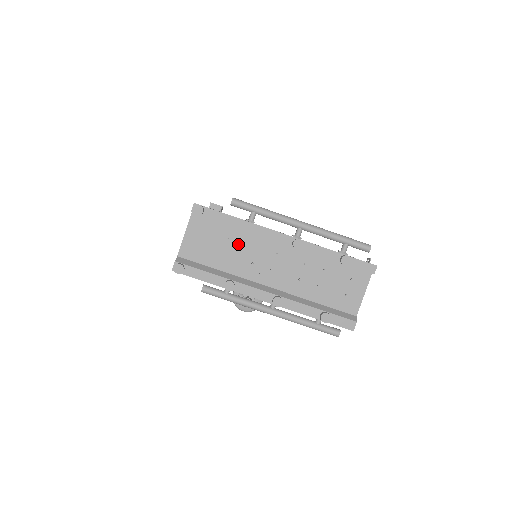
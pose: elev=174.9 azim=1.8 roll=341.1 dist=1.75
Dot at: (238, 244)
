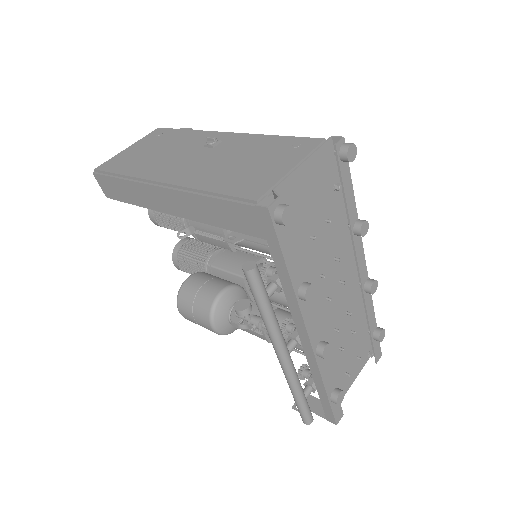
Dot at: (326, 237)
